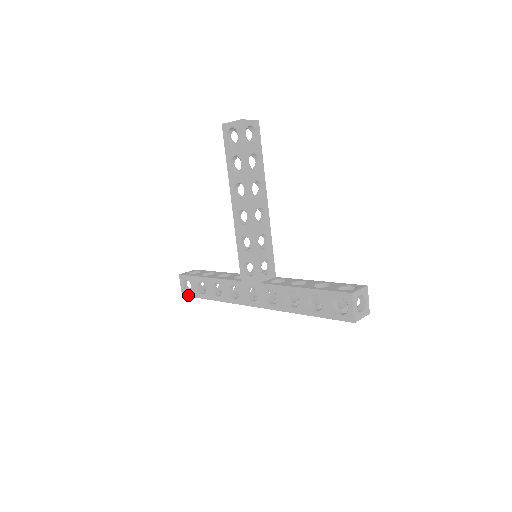
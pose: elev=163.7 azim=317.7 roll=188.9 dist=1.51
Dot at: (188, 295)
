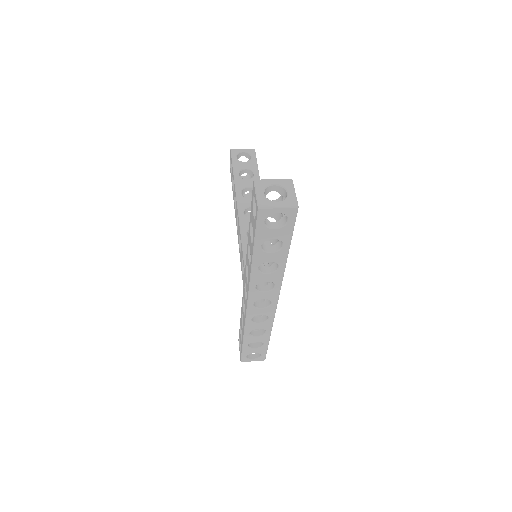
Dot at: (241, 355)
